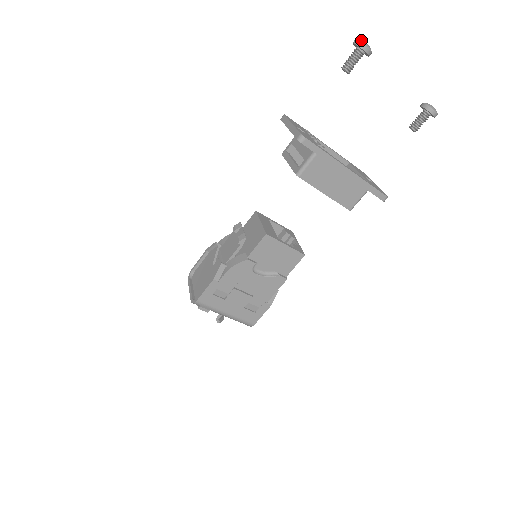
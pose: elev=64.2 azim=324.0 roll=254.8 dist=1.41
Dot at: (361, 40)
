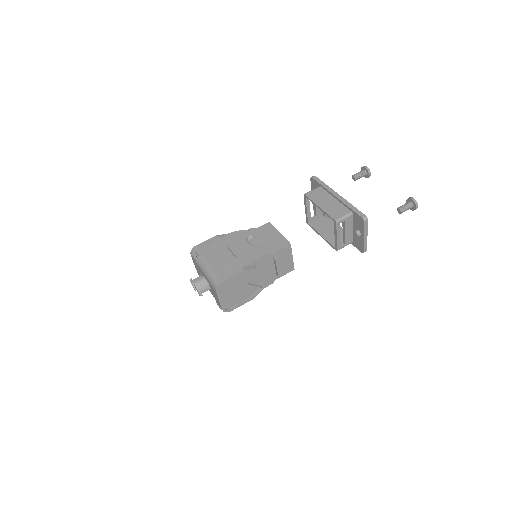
Dot at: occluded
